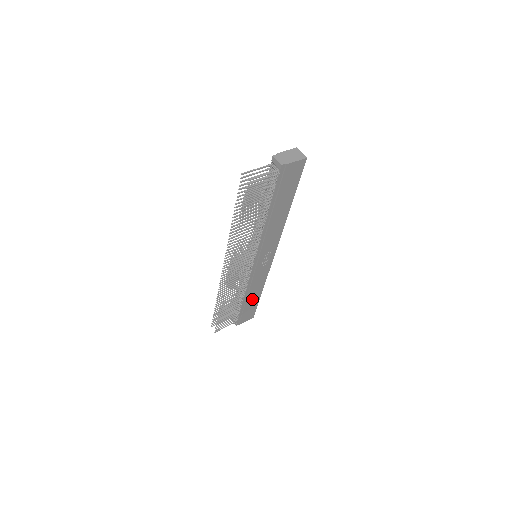
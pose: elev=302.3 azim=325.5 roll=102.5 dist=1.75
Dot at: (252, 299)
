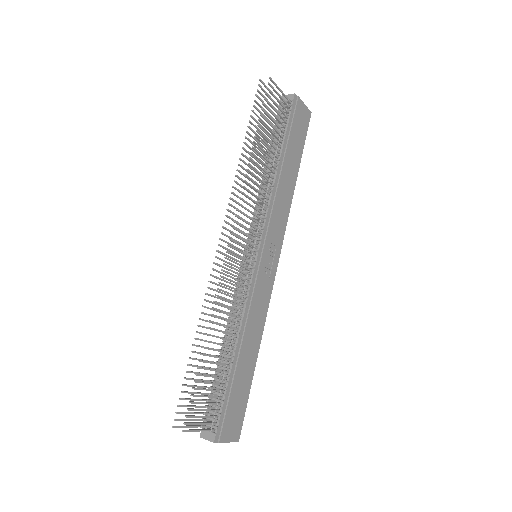
Dot at: (244, 366)
